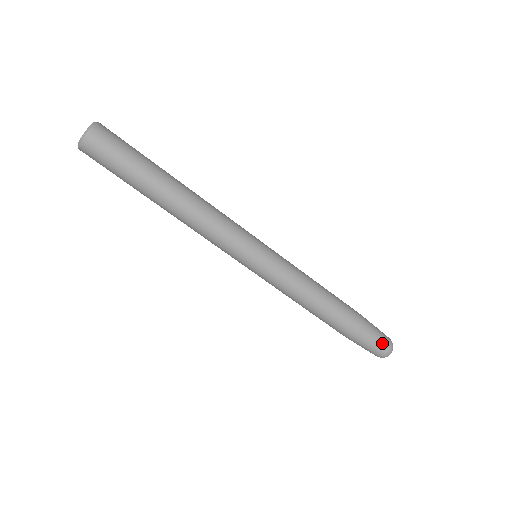
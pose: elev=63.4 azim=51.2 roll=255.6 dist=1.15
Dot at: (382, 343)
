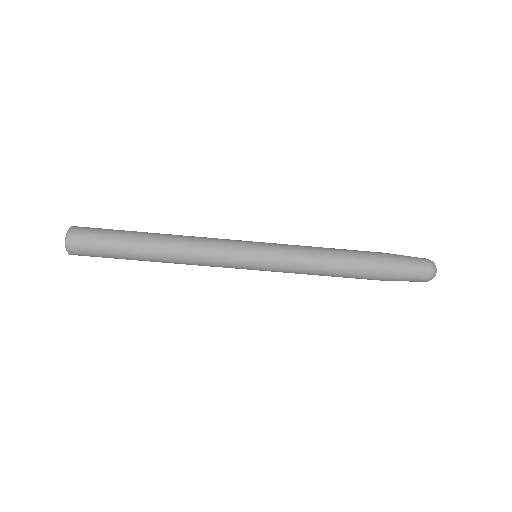
Dot at: (418, 260)
